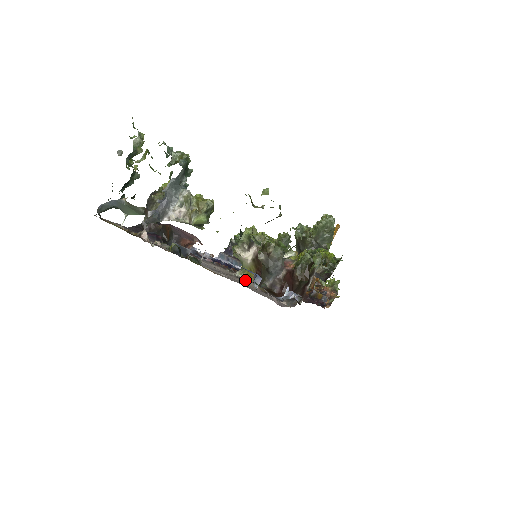
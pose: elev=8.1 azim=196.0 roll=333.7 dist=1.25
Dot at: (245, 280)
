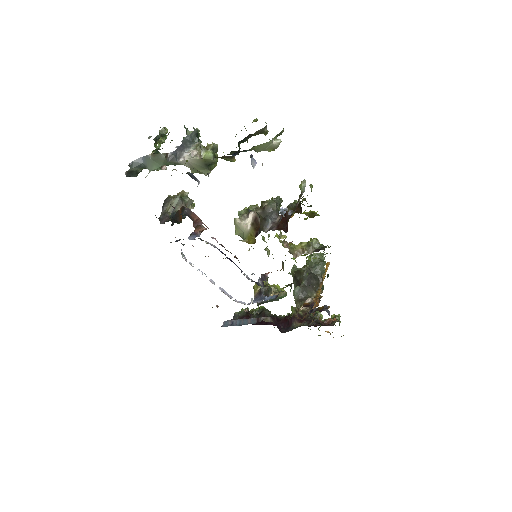
Dot at: occluded
